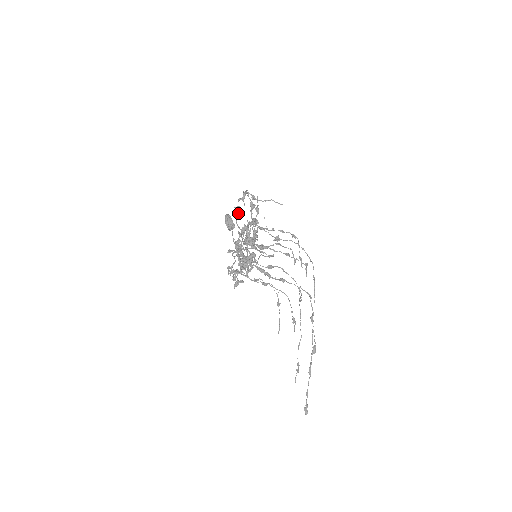
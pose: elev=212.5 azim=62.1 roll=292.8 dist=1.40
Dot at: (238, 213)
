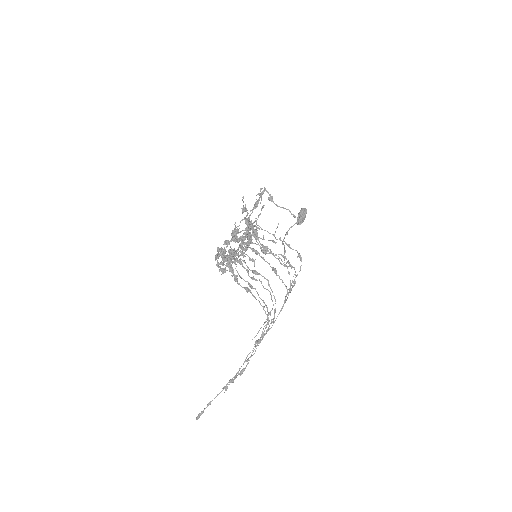
Dot at: (263, 207)
